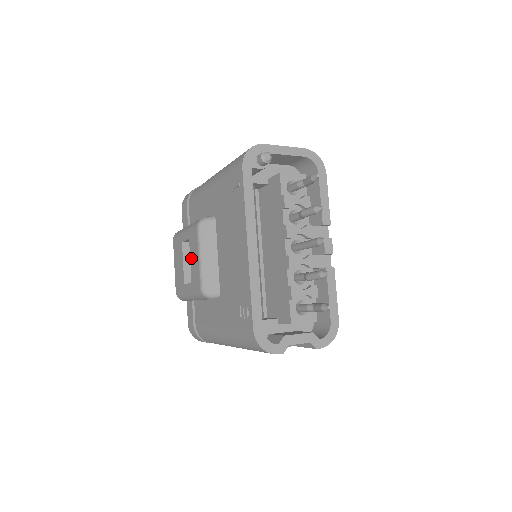
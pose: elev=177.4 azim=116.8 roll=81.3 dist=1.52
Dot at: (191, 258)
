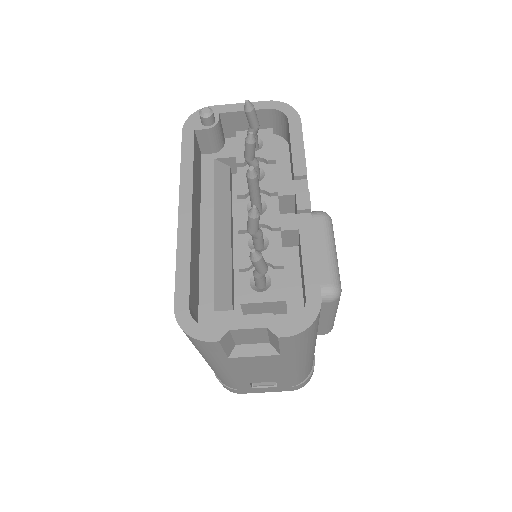
Dot at: occluded
